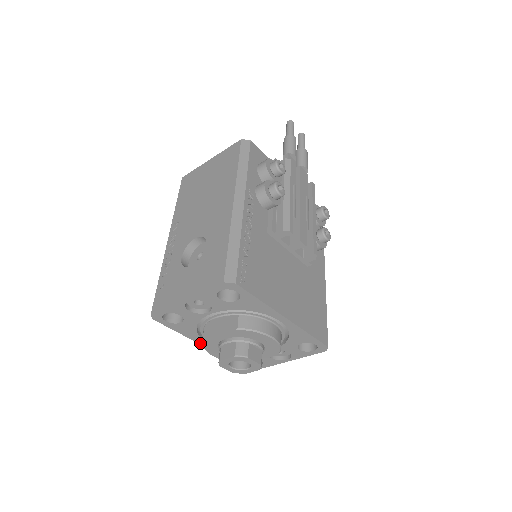
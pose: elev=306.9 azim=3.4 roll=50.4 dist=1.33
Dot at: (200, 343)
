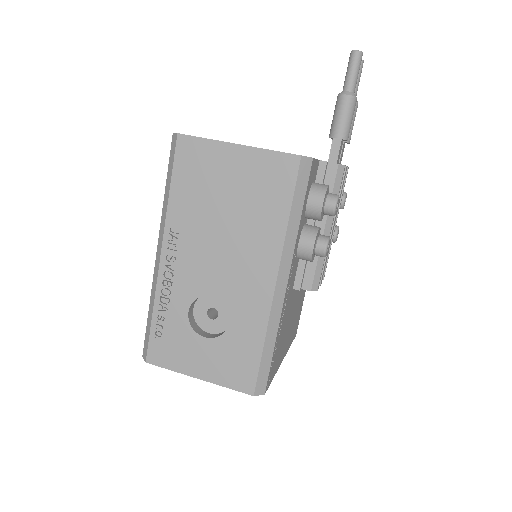
Dot at: occluded
